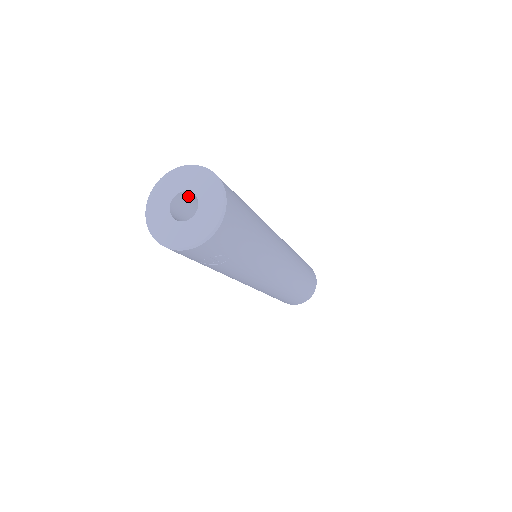
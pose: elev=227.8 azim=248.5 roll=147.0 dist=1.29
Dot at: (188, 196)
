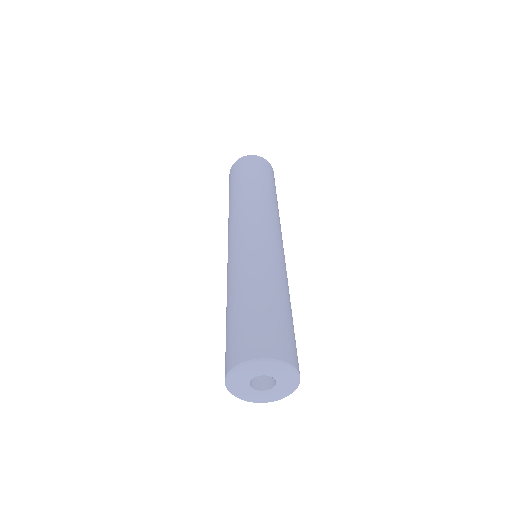
Dot at: occluded
